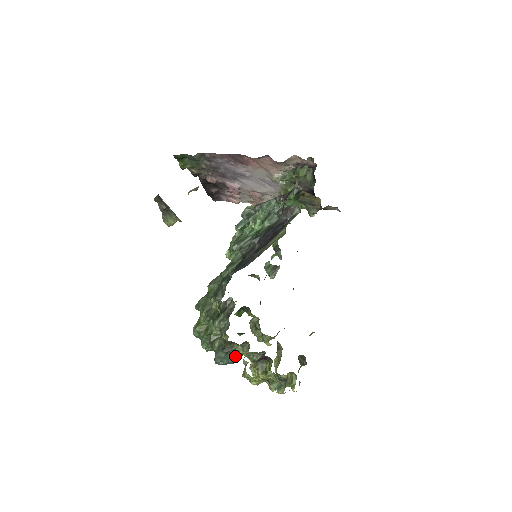
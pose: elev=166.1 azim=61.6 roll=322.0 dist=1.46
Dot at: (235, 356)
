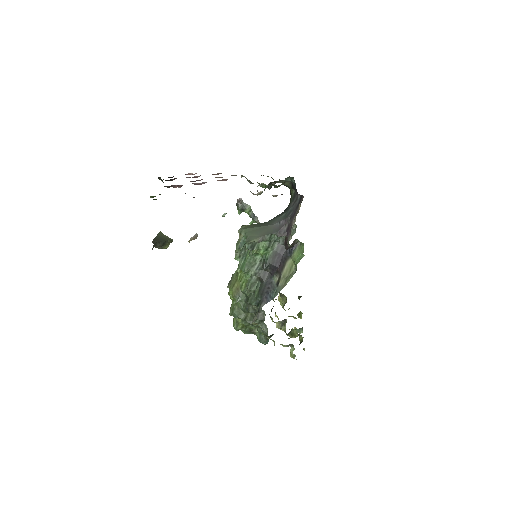
Dot at: occluded
